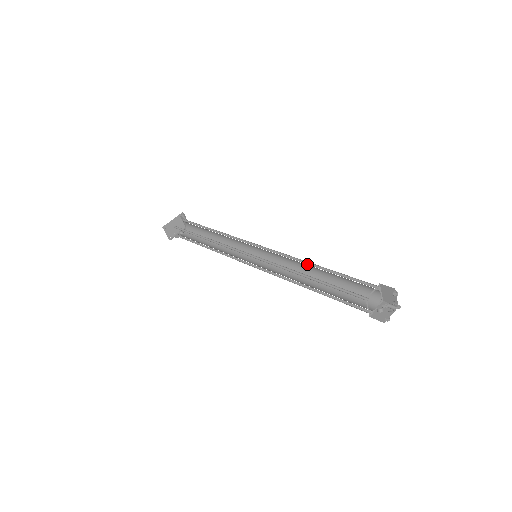
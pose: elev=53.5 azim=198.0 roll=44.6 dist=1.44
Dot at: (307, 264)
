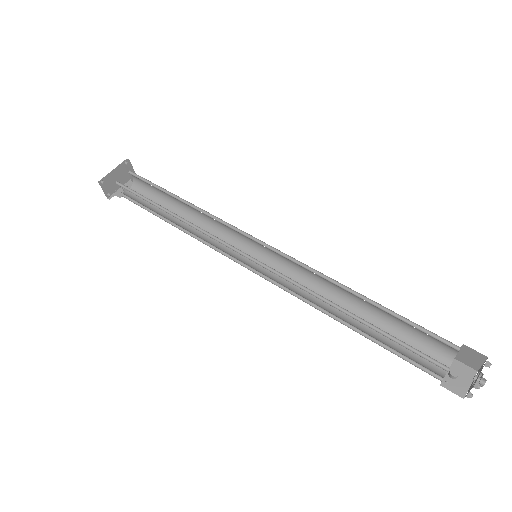
Dot at: (343, 288)
